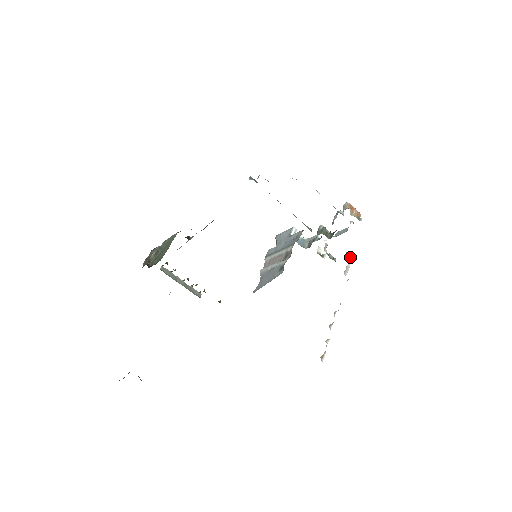
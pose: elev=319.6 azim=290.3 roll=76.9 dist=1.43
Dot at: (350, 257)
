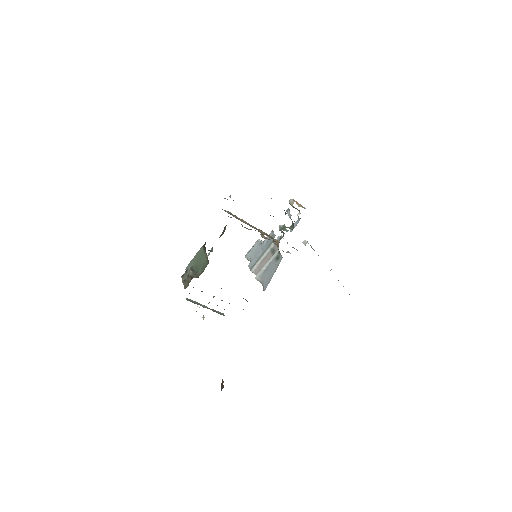
Dot at: (308, 243)
